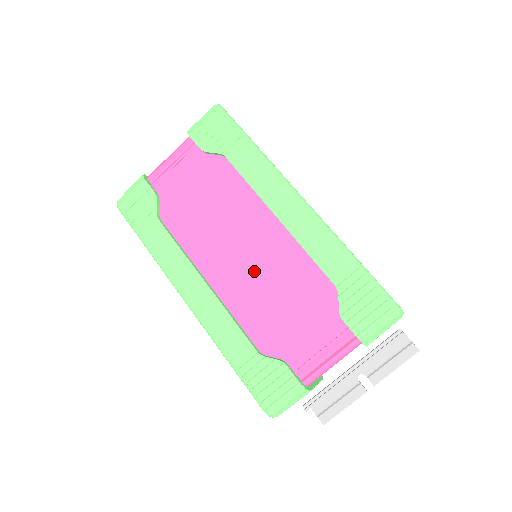
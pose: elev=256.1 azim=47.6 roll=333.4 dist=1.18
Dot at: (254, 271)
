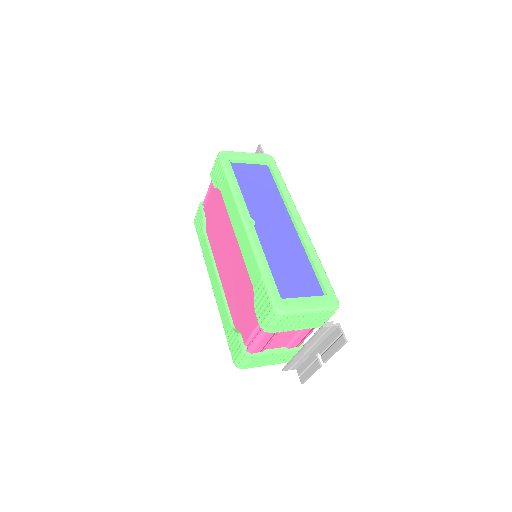
Dot at: (232, 271)
